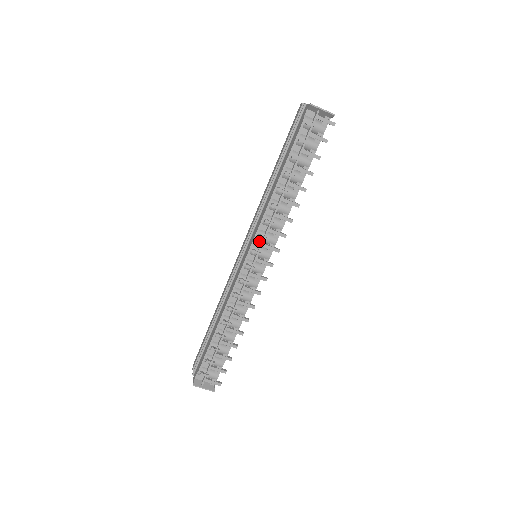
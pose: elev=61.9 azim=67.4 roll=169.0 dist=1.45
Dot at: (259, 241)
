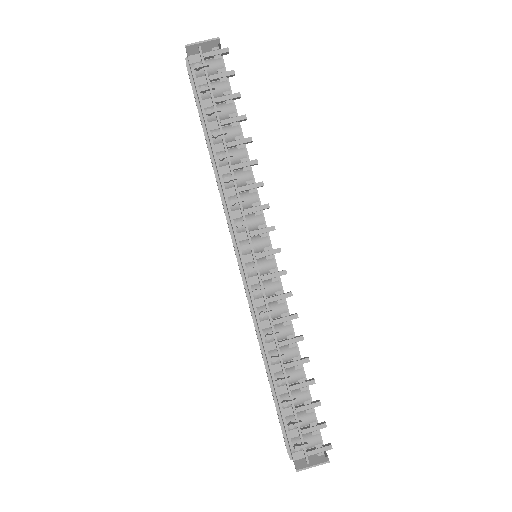
Dot at: (243, 233)
